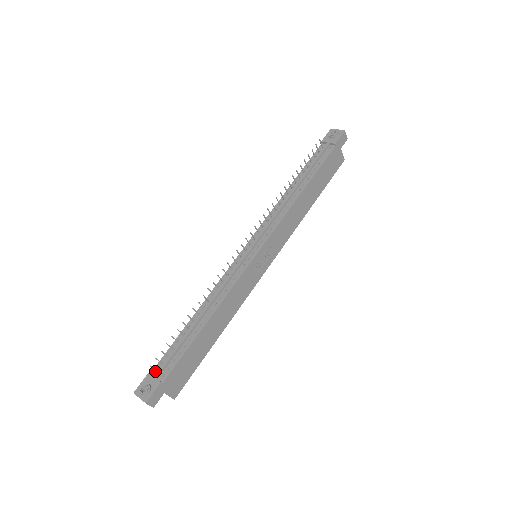
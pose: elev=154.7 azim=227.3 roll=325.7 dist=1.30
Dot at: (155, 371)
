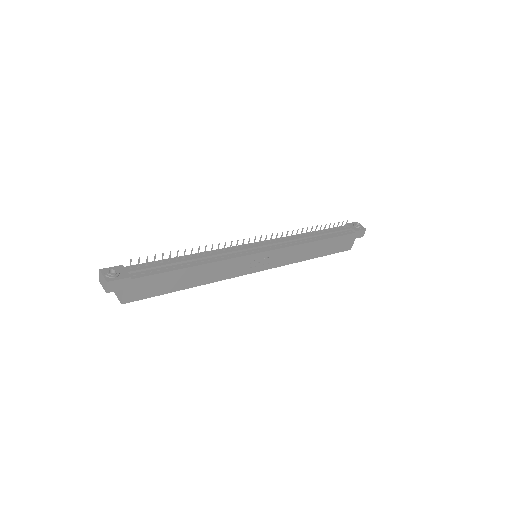
Dot at: (128, 268)
